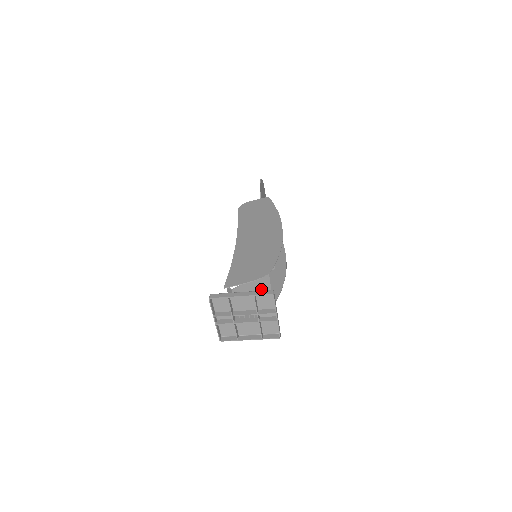
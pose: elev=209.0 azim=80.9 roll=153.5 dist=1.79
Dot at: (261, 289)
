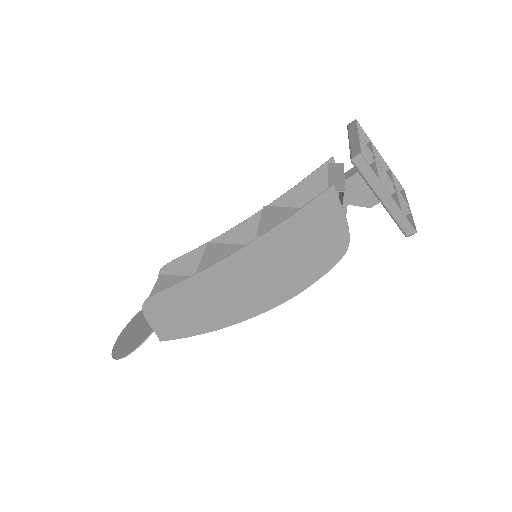
Dot at: occluded
